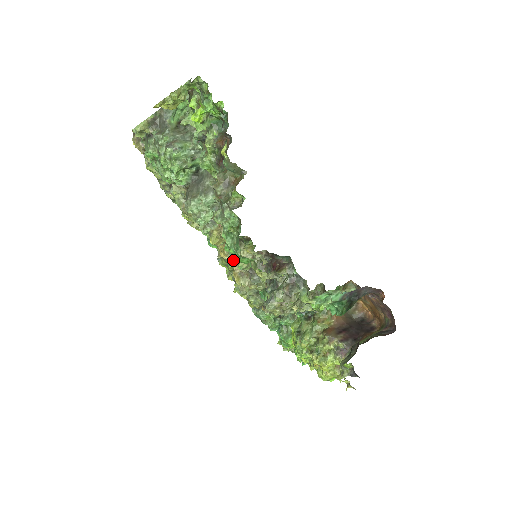
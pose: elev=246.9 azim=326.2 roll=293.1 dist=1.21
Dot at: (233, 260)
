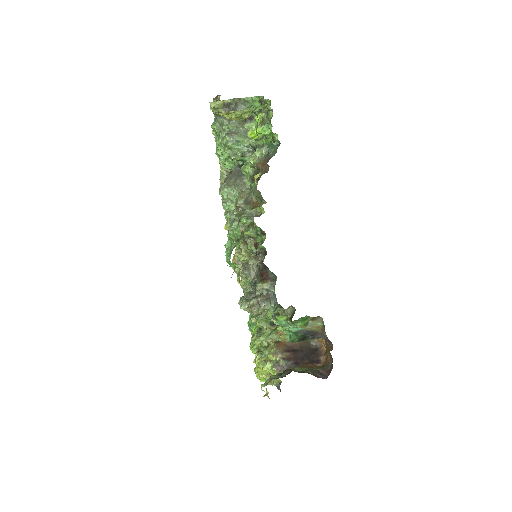
Dot at: occluded
